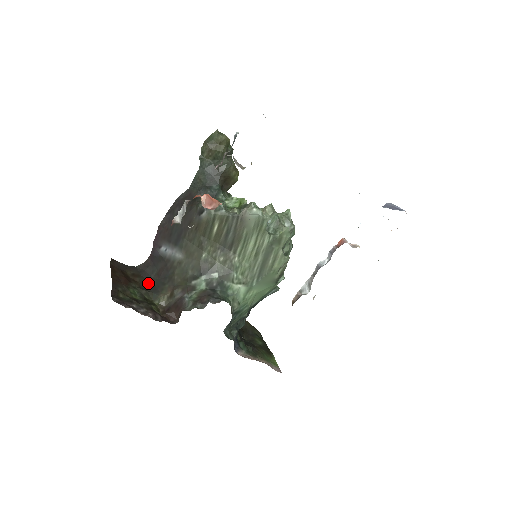
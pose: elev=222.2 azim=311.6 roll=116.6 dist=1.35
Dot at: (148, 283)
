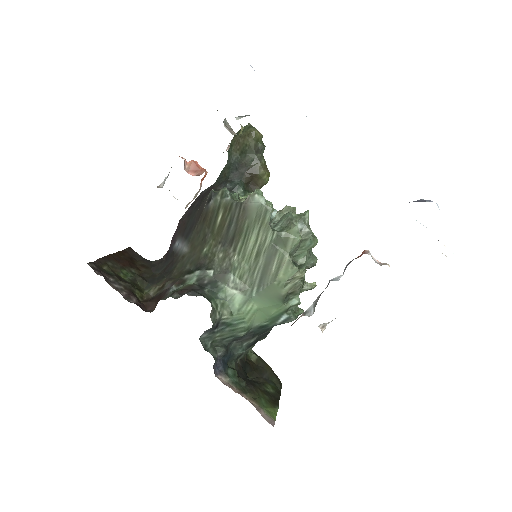
Dot at: (152, 275)
